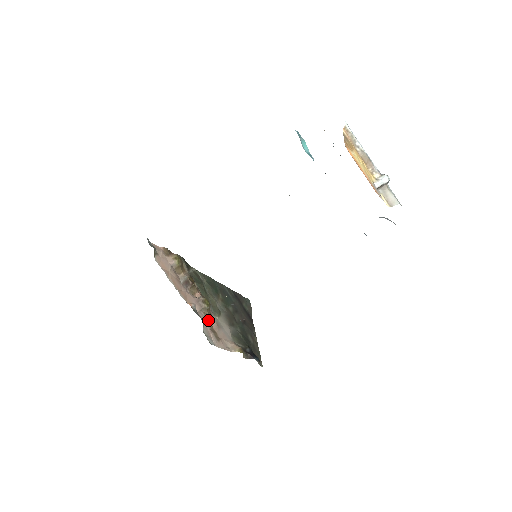
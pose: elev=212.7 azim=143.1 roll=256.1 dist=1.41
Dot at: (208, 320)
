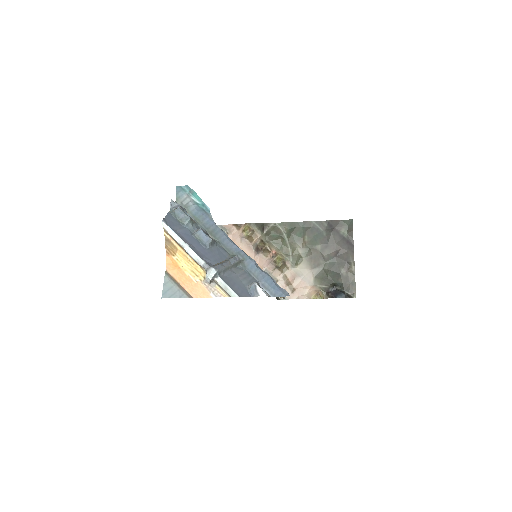
Dot at: (283, 275)
